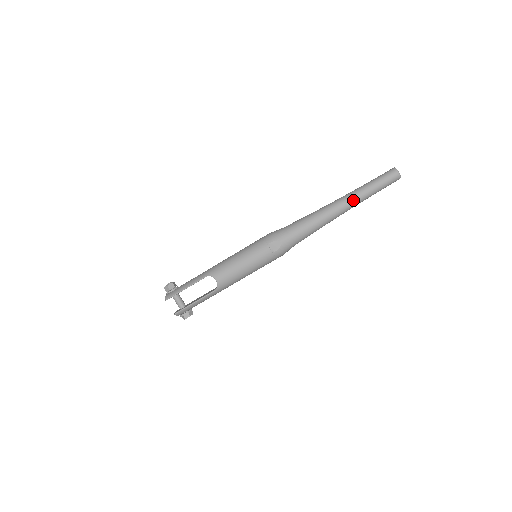
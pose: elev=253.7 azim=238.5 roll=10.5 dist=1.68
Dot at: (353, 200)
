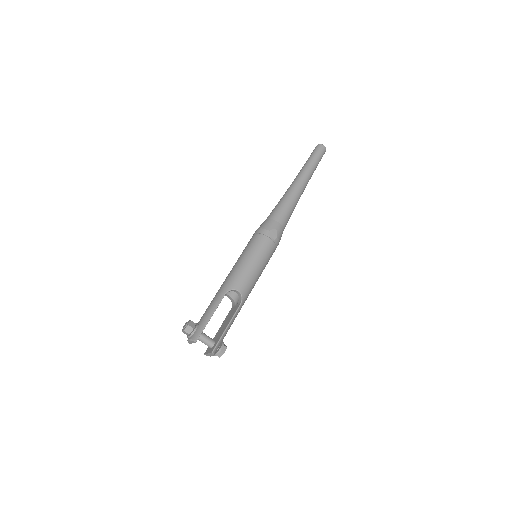
Dot at: (307, 176)
